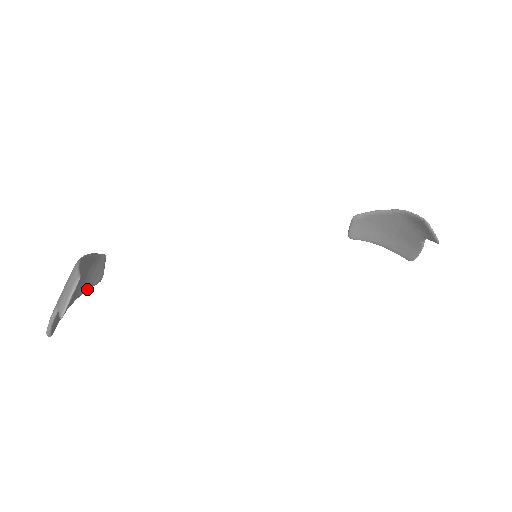
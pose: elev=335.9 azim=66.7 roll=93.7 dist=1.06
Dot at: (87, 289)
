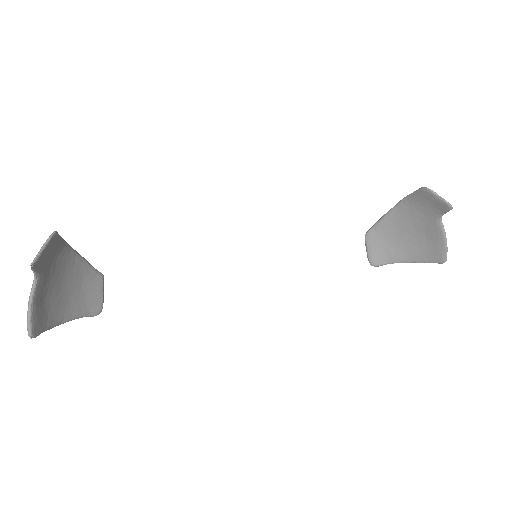
Dot at: (84, 314)
